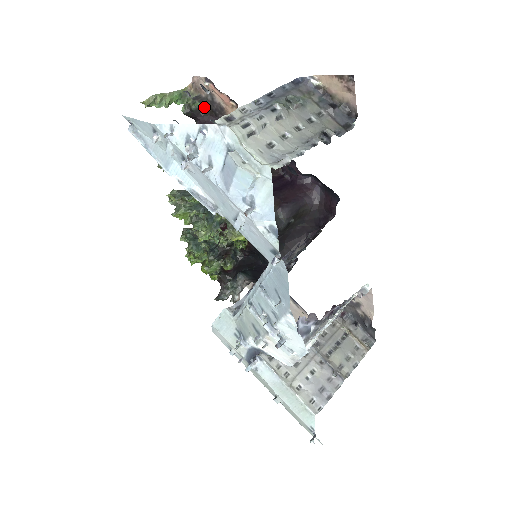
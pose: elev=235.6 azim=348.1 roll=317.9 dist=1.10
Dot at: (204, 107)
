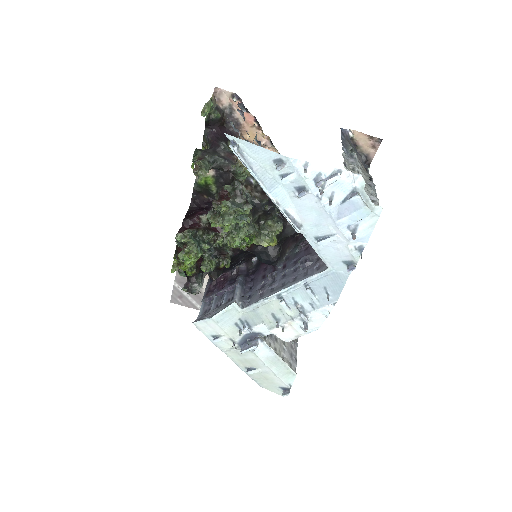
Dot at: (221, 118)
